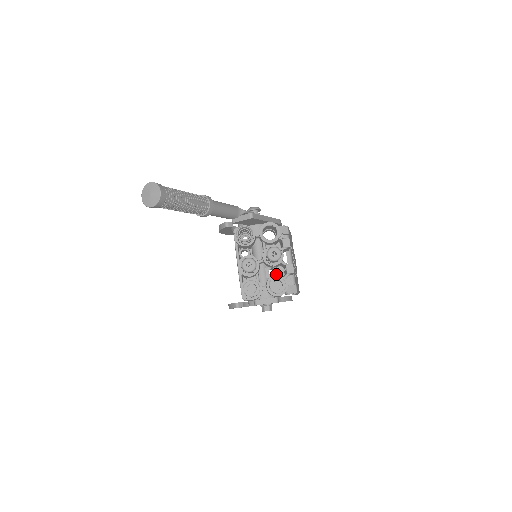
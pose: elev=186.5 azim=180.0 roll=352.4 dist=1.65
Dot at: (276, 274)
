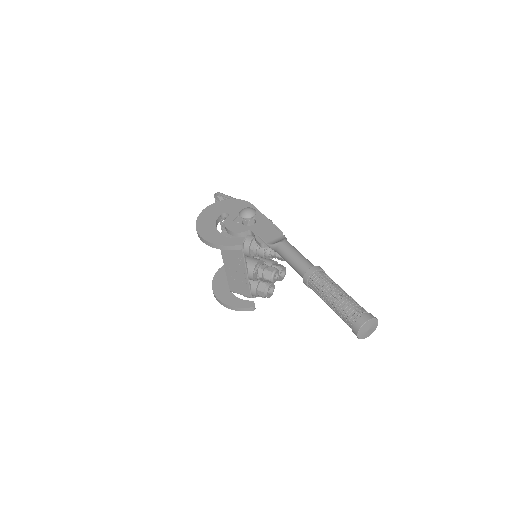
Dot at: occluded
